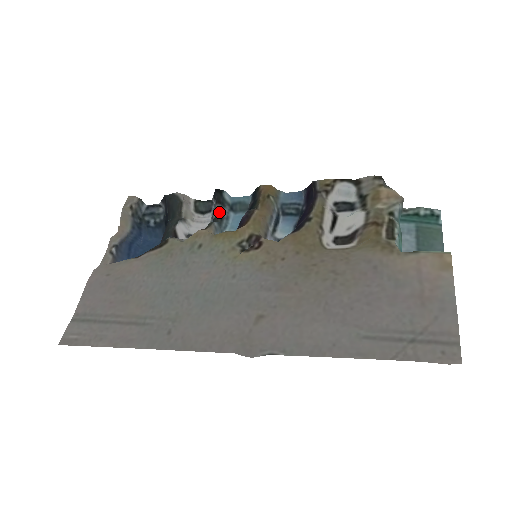
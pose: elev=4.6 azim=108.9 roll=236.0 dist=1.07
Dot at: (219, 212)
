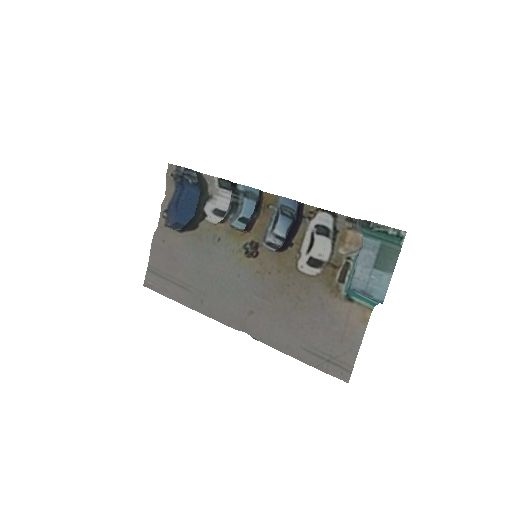
Dot at: (235, 200)
